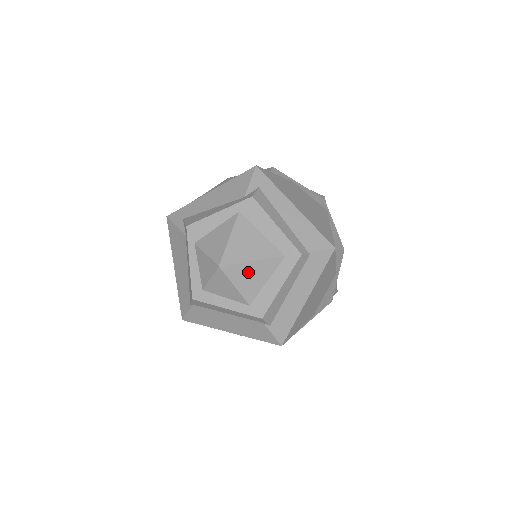
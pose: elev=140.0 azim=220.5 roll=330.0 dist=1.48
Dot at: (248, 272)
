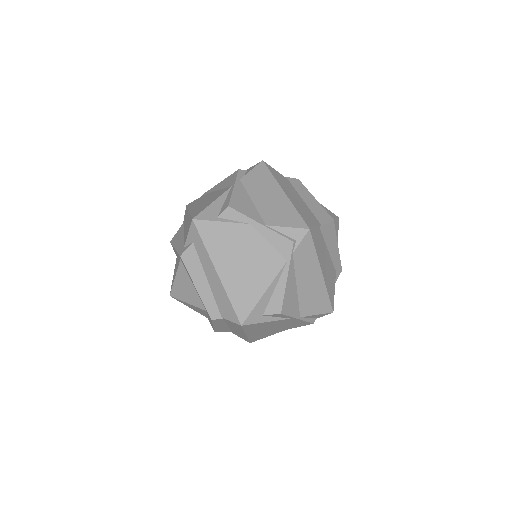
Dot at: (190, 306)
